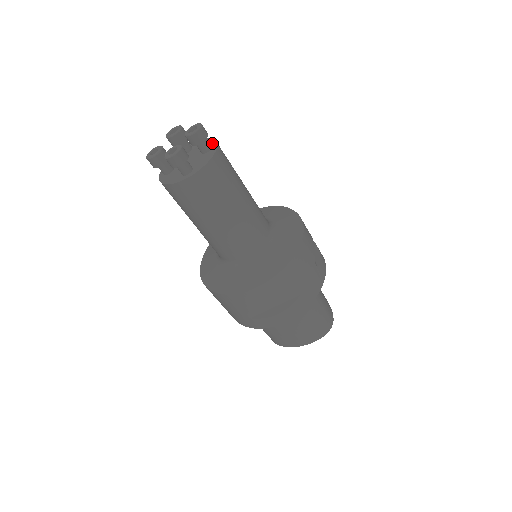
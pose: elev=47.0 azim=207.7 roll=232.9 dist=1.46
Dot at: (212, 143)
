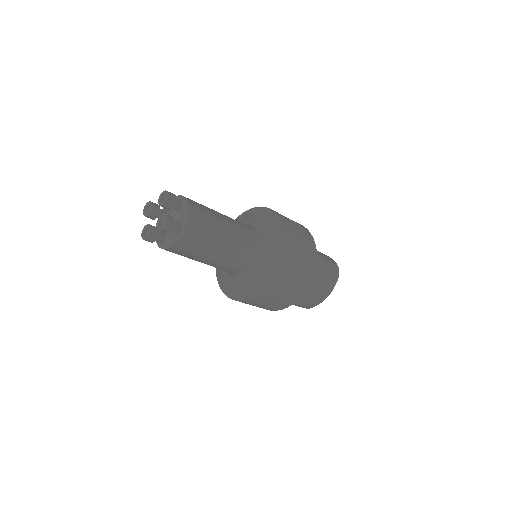
Dot at: (180, 199)
